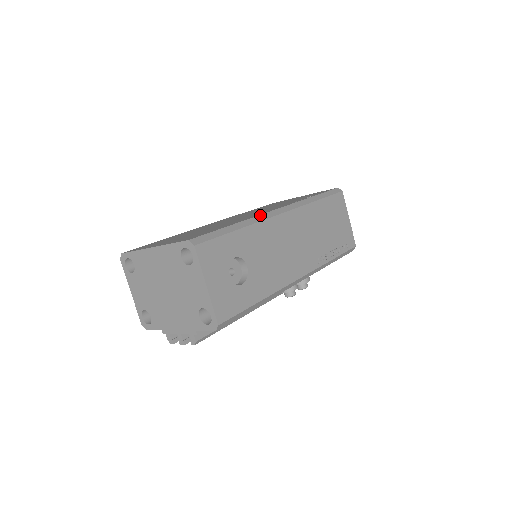
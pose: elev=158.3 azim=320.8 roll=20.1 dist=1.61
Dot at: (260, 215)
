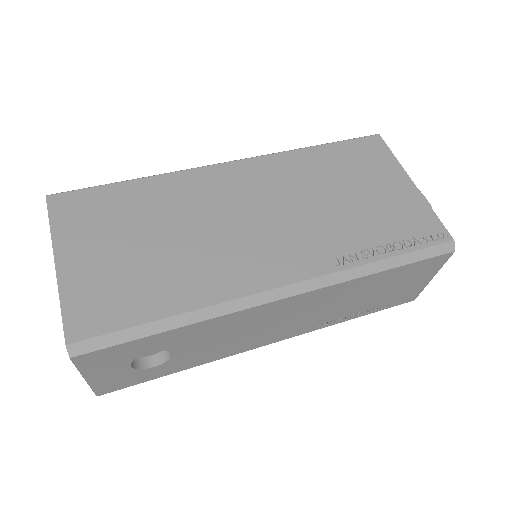
Dot at: (236, 300)
